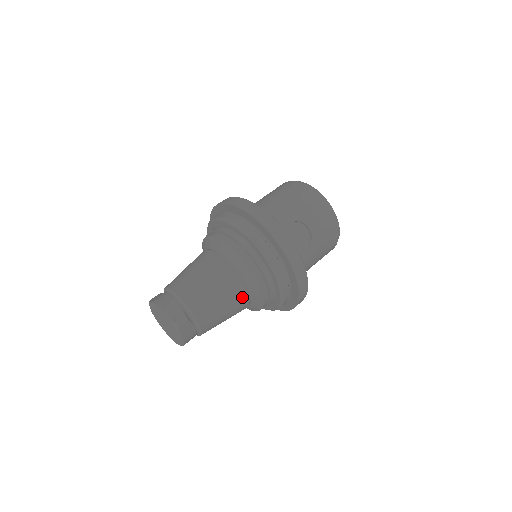
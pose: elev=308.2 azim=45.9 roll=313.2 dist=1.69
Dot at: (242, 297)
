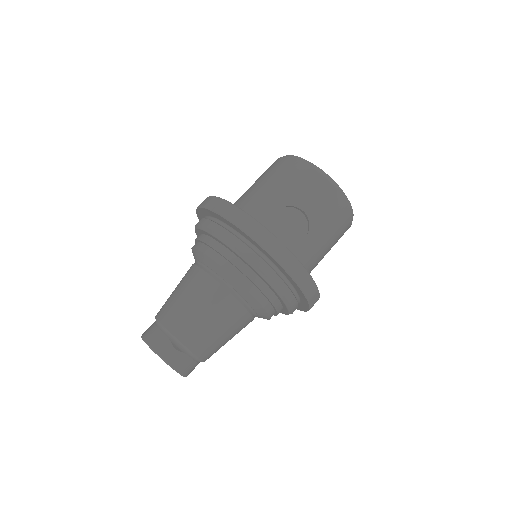
Dot at: (237, 311)
